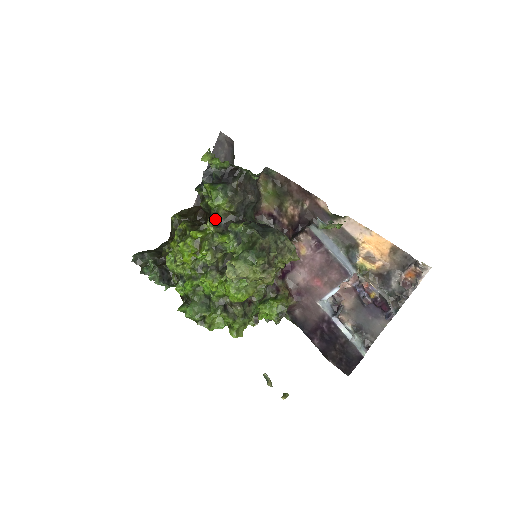
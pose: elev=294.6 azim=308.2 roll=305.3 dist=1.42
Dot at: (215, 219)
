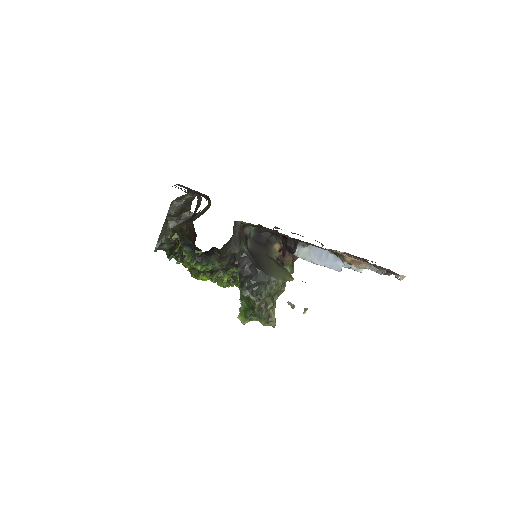
Dot at: (212, 272)
